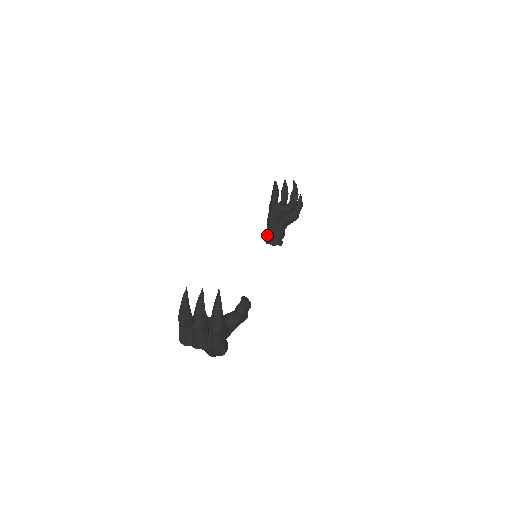
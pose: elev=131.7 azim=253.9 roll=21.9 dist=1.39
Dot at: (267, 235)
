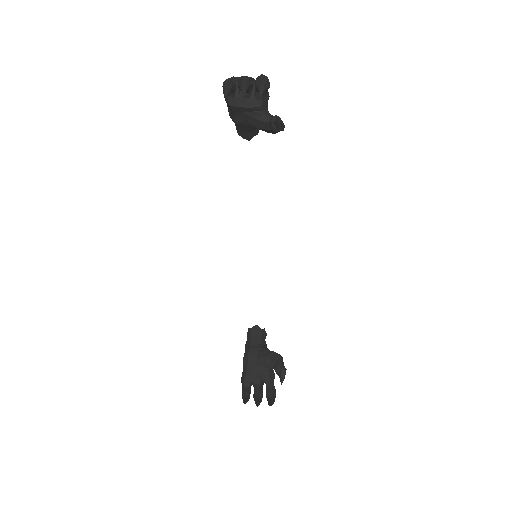
Dot at: (236, 127)
